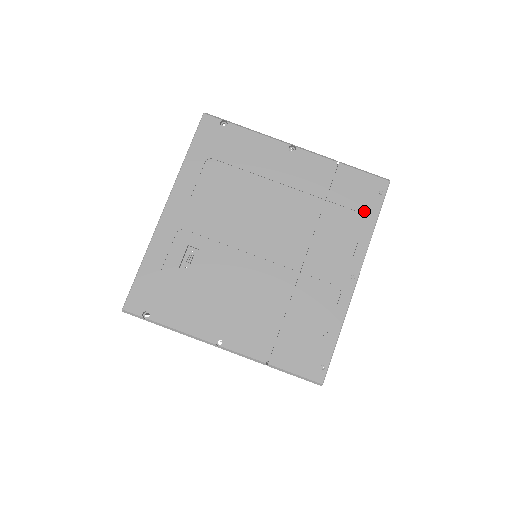
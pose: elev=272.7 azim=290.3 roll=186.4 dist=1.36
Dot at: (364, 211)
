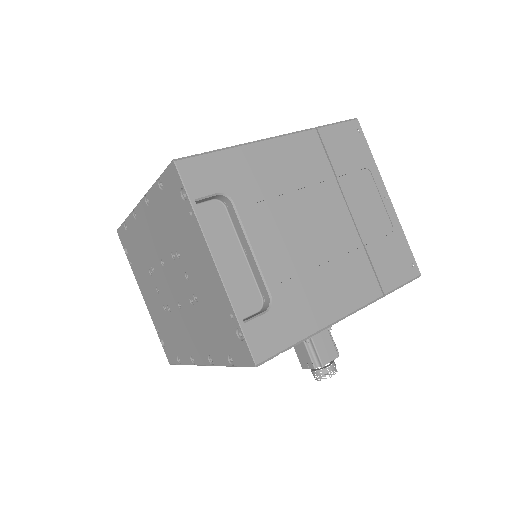
Dot at: occluded
